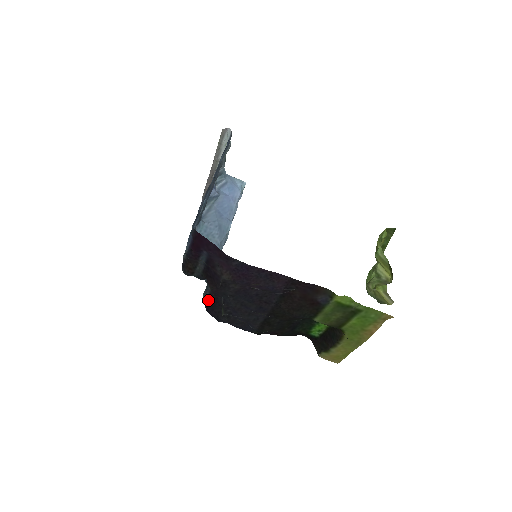
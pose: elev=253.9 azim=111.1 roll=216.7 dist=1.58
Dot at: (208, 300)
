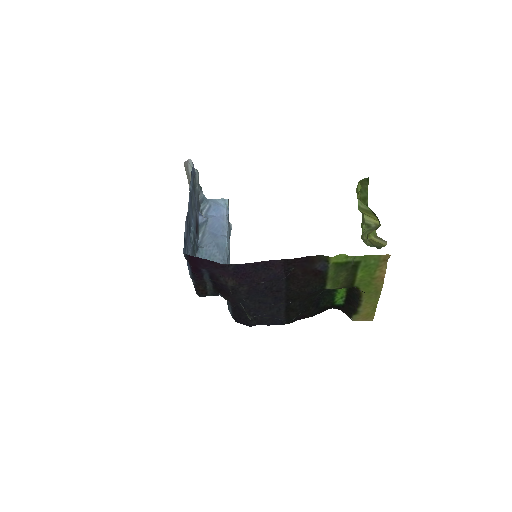
Dot at: (232, 312)
